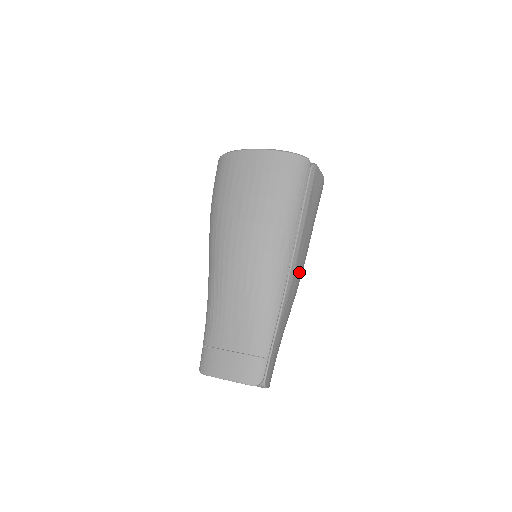
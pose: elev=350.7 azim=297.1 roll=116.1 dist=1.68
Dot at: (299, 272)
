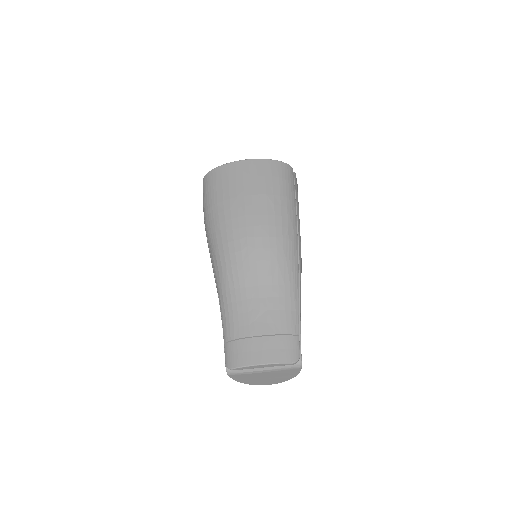
Dot at: occluded
